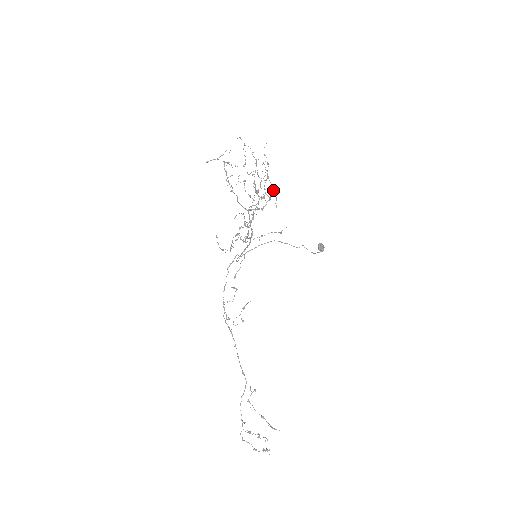
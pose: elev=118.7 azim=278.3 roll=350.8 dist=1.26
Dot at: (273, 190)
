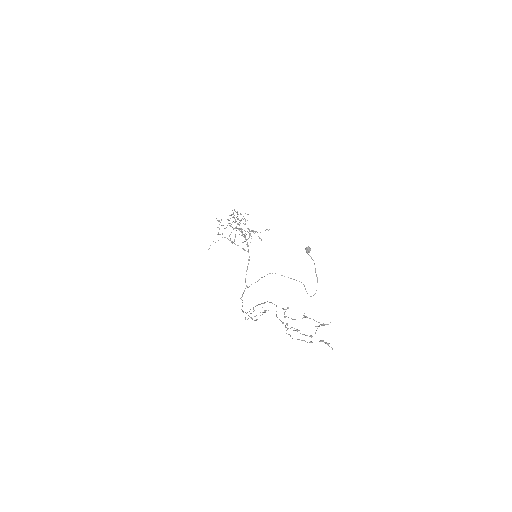
Dot at: occluded
